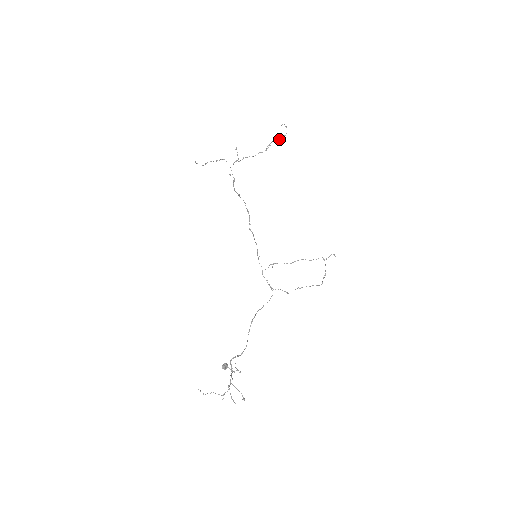
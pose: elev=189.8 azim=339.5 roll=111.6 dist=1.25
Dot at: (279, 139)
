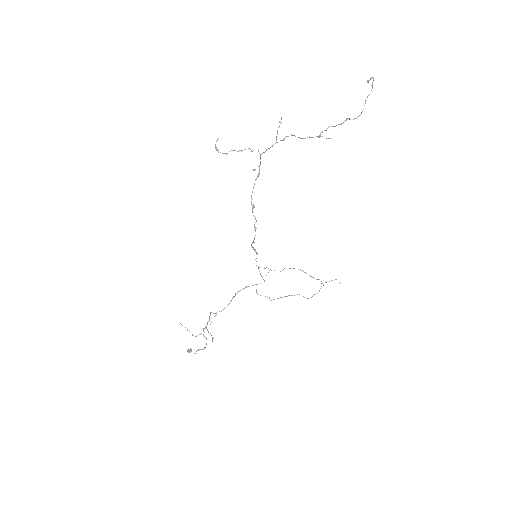
Dot at: (345, 120)
